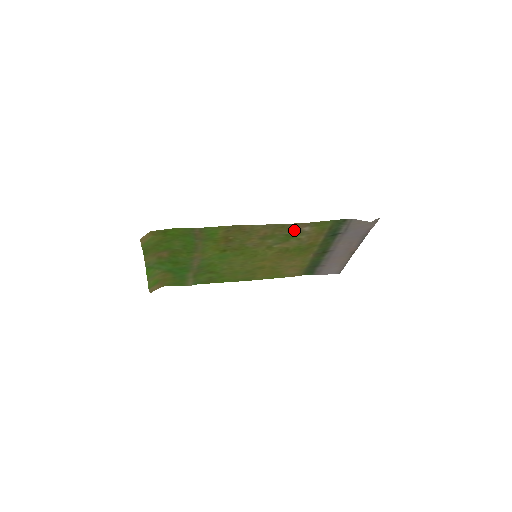
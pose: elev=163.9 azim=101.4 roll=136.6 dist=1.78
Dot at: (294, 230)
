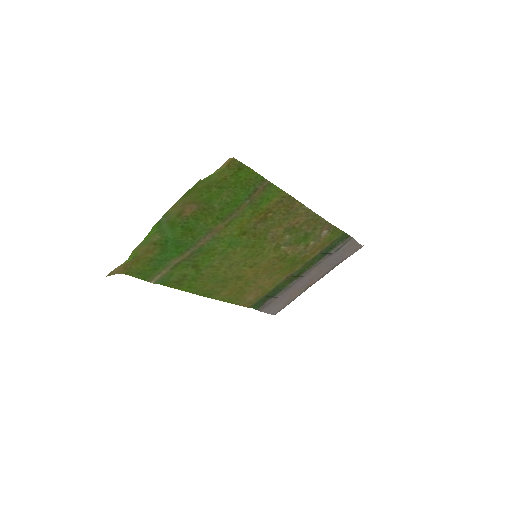
Dot at: (317, 230)
